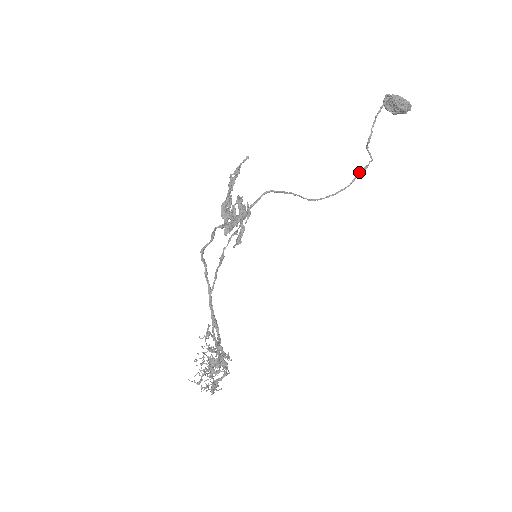
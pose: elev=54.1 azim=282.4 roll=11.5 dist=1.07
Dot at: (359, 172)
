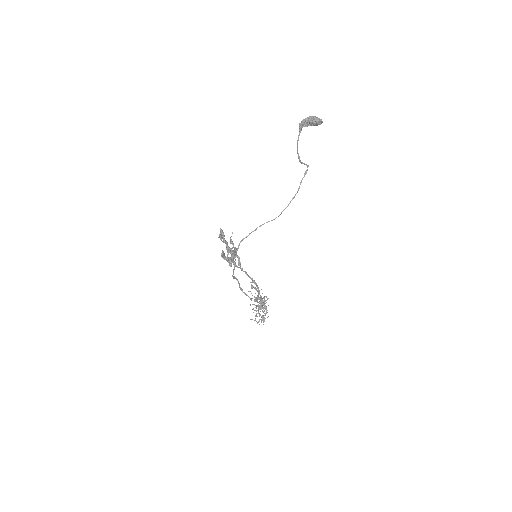
Dot at: (301, 180)
